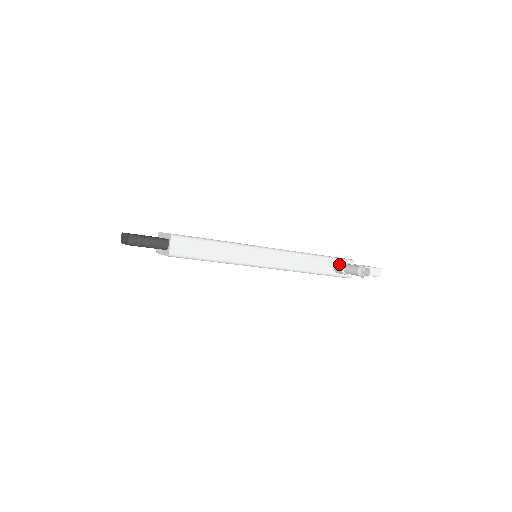
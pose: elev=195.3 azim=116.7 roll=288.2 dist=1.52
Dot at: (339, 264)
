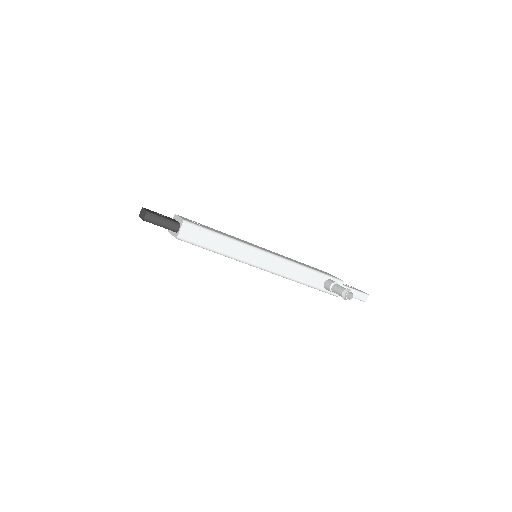
Dot at: (329, 282)
